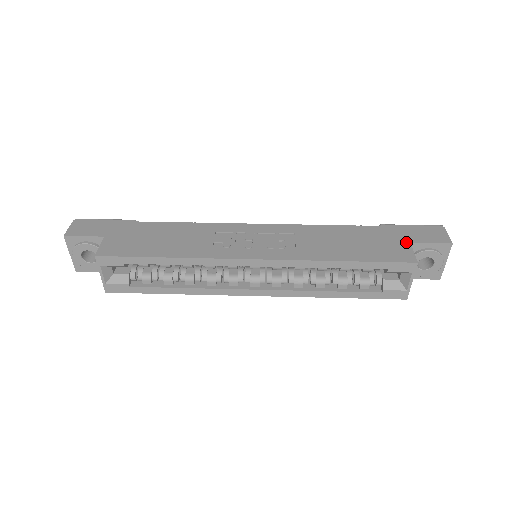
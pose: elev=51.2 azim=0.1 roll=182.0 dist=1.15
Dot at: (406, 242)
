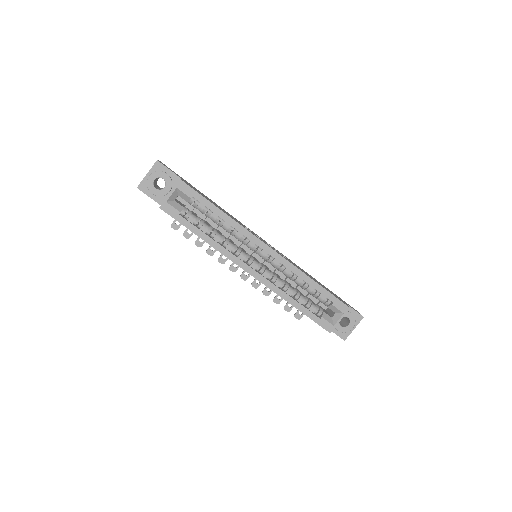
Dot at: (342, 300)
